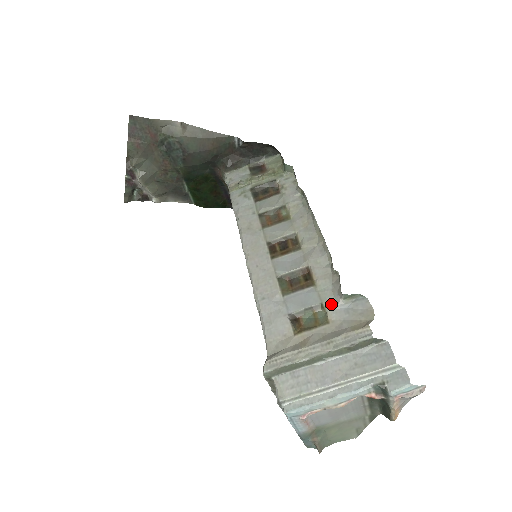
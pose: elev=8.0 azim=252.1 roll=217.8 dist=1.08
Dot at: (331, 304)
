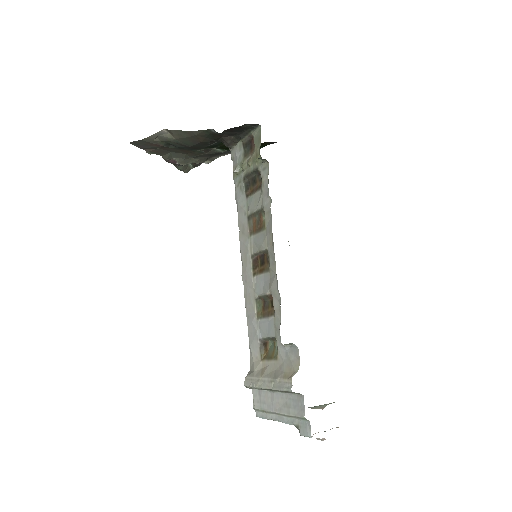
Dot at: (279, 342)
